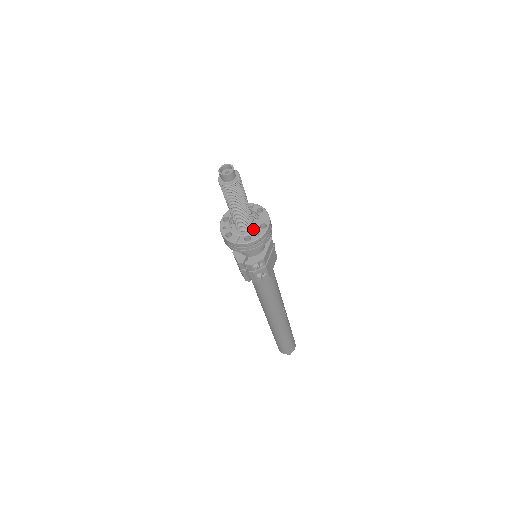
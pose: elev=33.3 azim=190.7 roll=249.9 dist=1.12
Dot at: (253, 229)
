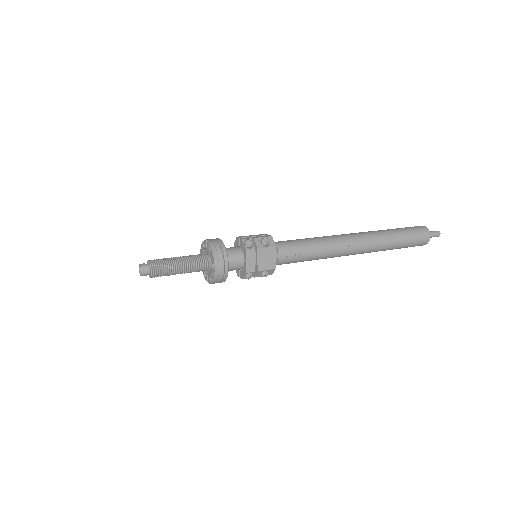
Dot at: (212, 268)
